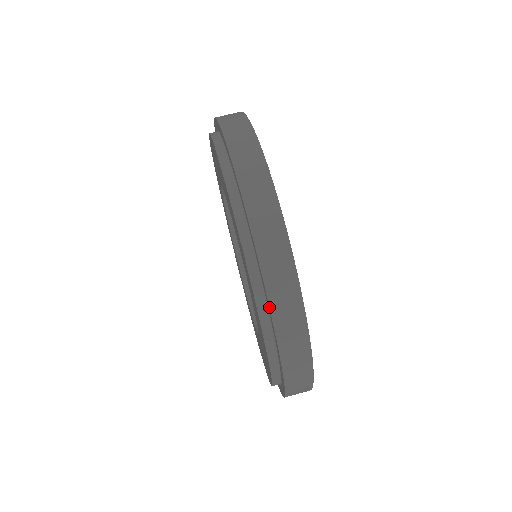
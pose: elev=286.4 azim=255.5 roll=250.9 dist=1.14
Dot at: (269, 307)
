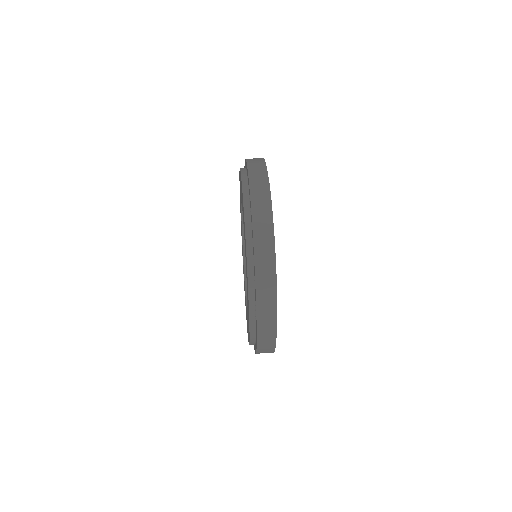
Dot at: (249, 182)
